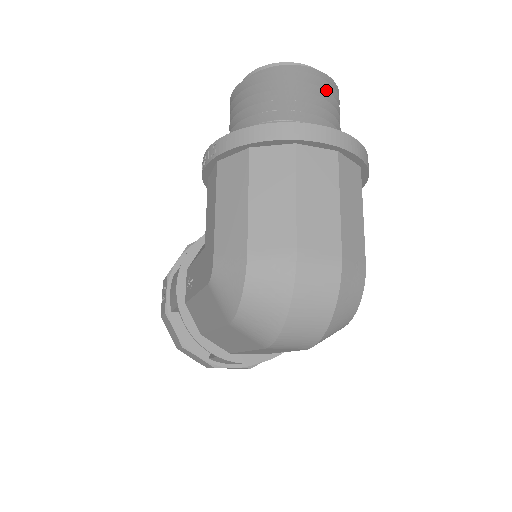
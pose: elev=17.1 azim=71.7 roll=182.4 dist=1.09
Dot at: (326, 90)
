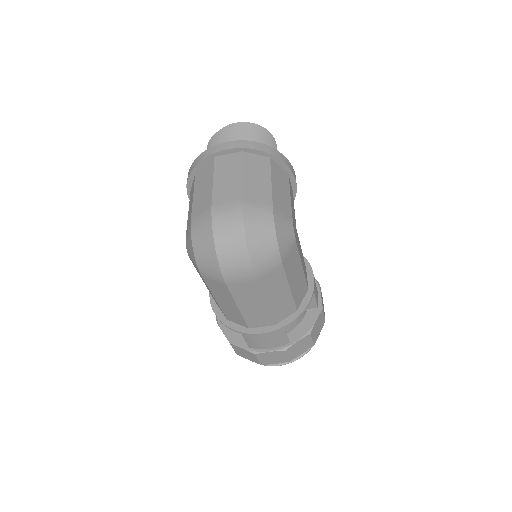
Dot at: (252, 130)
